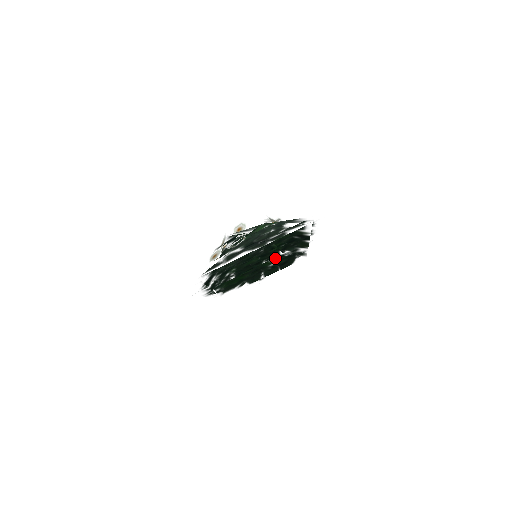
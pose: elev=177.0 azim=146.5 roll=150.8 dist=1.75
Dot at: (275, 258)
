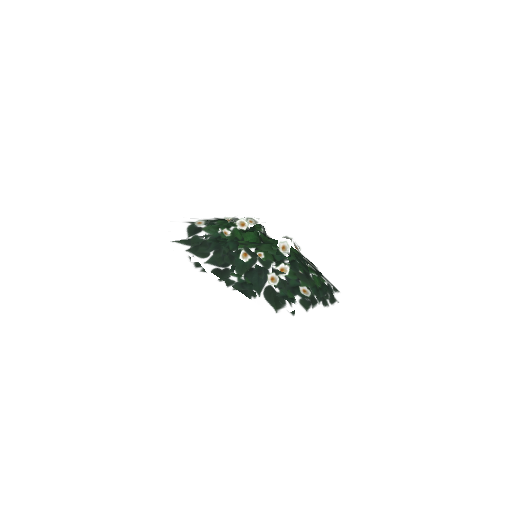
Dot at: occluded
